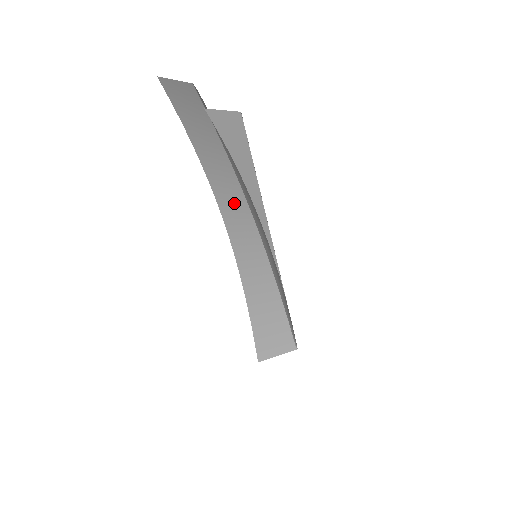
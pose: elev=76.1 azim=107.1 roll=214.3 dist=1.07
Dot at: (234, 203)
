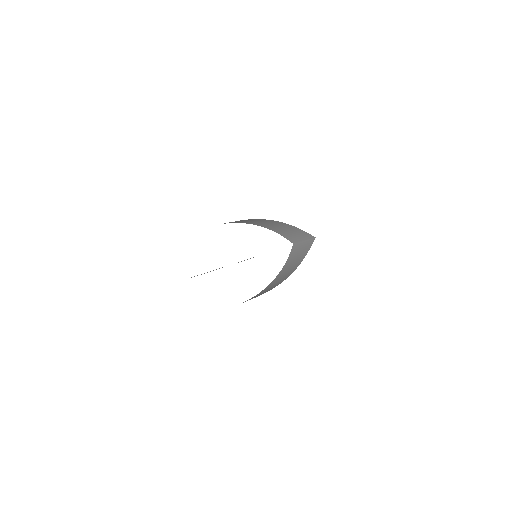
Dot at: occluded
